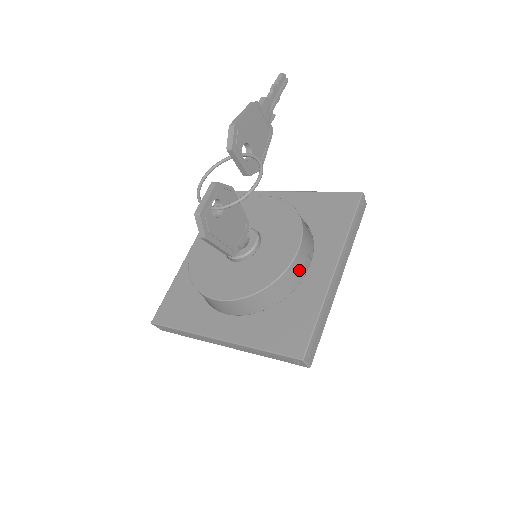
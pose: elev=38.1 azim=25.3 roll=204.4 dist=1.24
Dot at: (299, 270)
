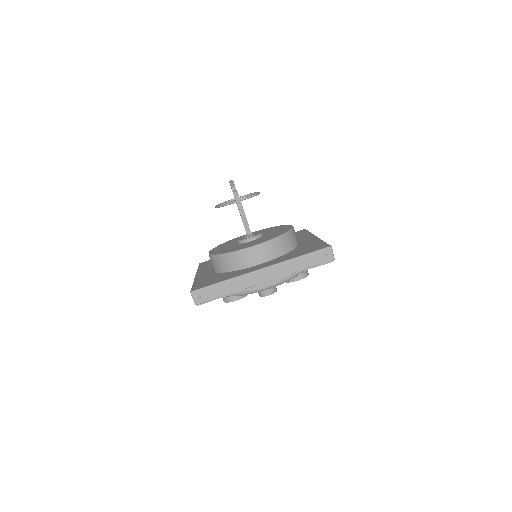
Dot at: (296, 237)
